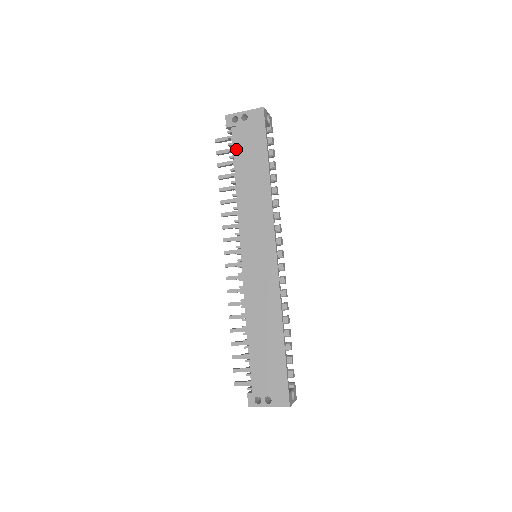
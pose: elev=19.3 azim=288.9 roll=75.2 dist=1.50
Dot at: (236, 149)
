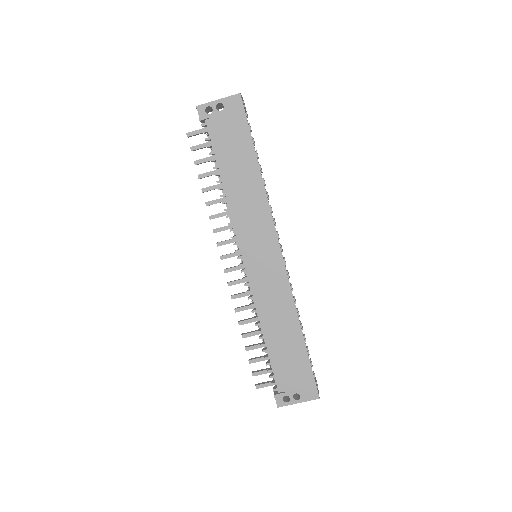
Dot at: (216, 144)
